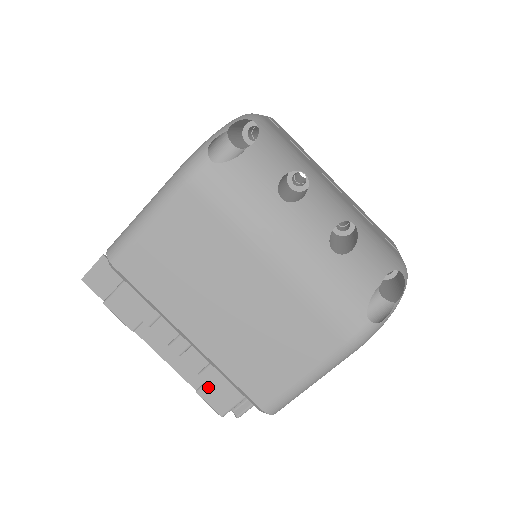
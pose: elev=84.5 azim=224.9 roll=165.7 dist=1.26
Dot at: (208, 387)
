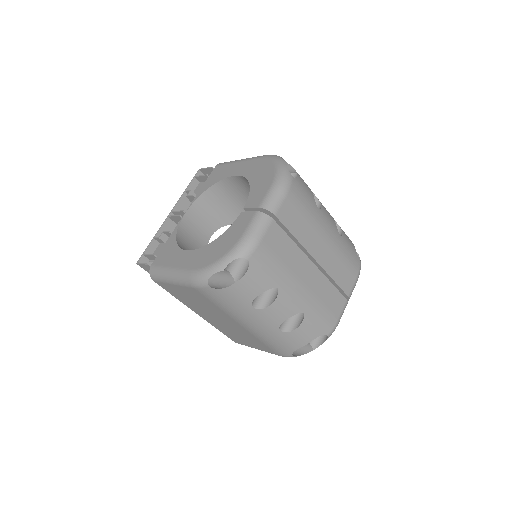
Dot at: occluded
